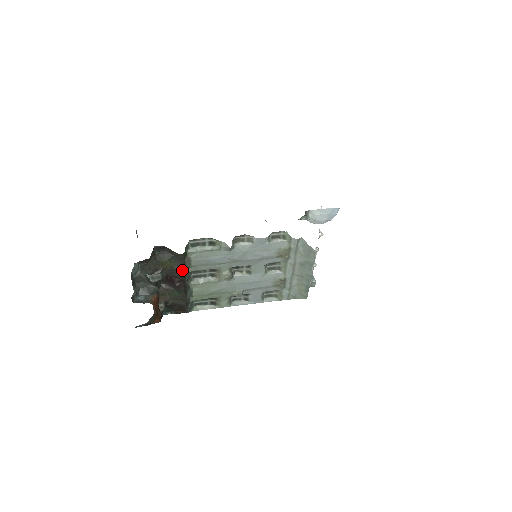
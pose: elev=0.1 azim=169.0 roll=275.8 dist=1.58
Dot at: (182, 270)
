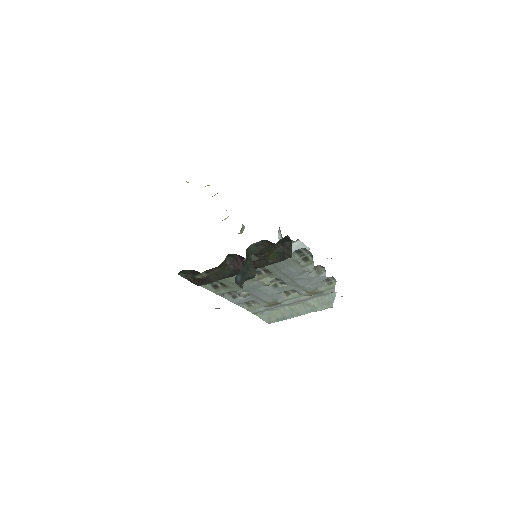
Dot at: (268, 264)
